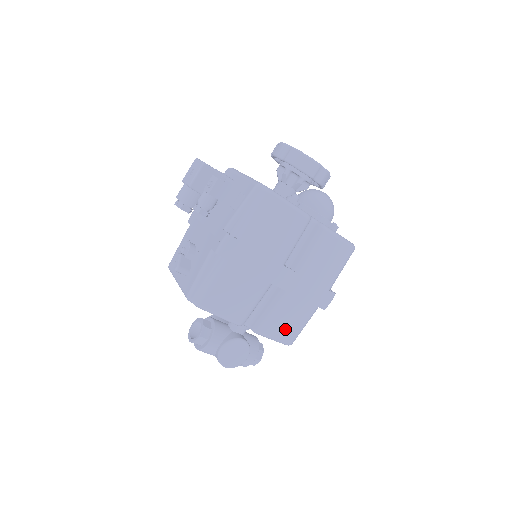
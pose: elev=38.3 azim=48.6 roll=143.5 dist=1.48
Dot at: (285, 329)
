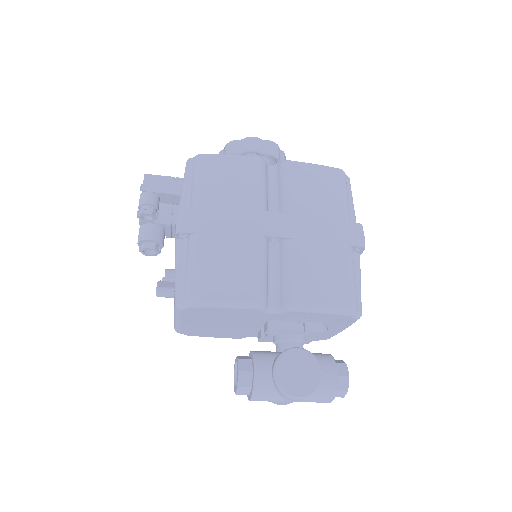
Dot at: (327, 289)
